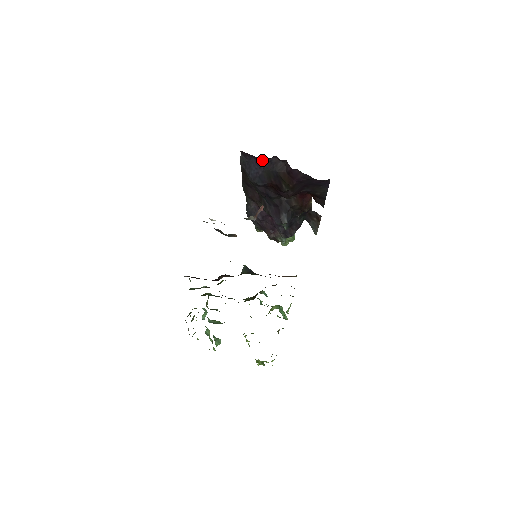
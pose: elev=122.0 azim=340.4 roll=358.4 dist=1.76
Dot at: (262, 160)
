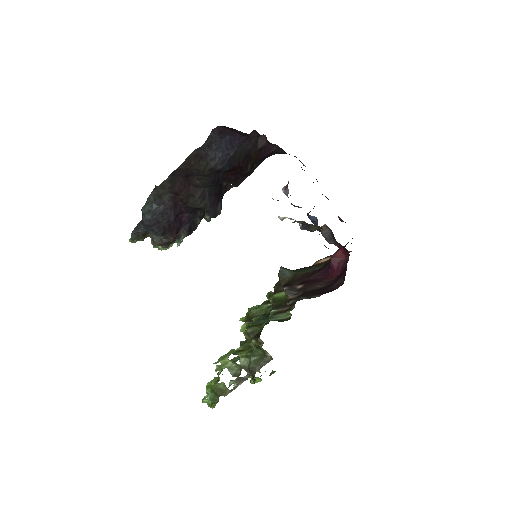
Dot at: (241, 137)
